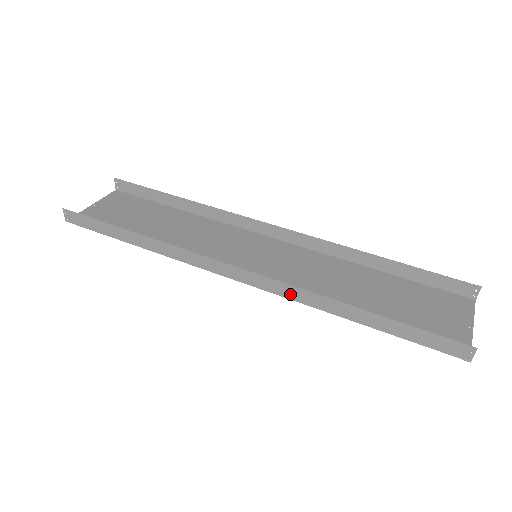
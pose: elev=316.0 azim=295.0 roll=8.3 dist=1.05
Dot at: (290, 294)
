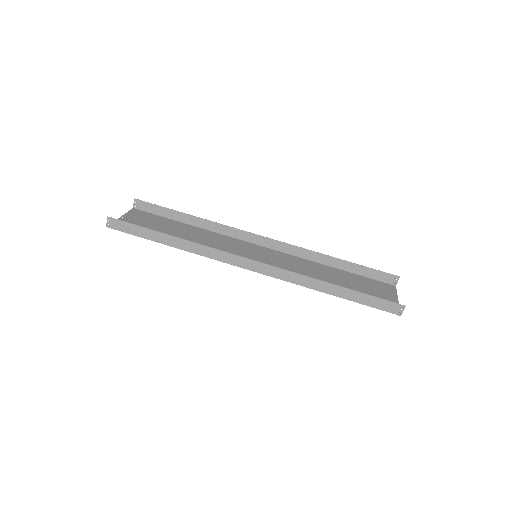
Dot at: (288, 278)
